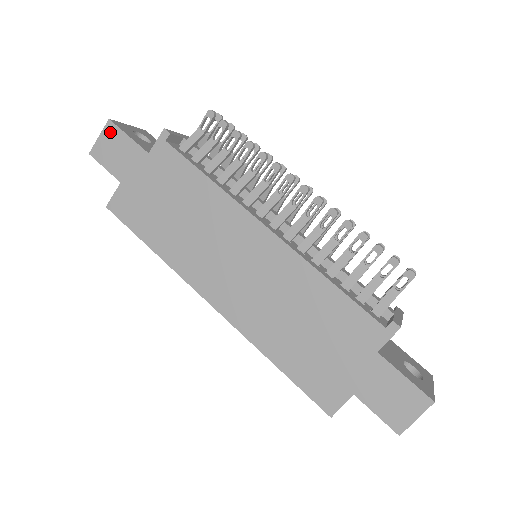
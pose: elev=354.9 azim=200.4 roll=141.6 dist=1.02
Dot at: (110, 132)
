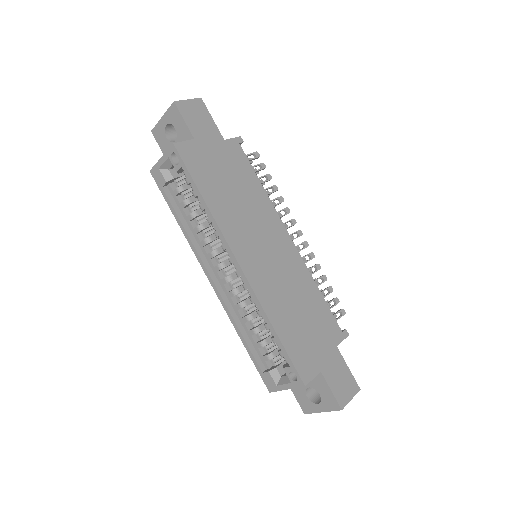
Dot at: (199, 105)
